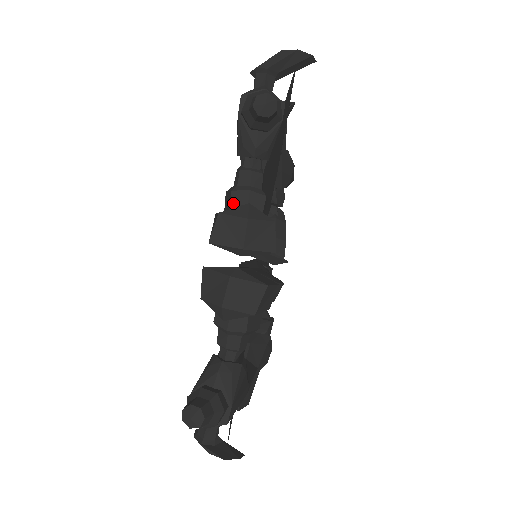
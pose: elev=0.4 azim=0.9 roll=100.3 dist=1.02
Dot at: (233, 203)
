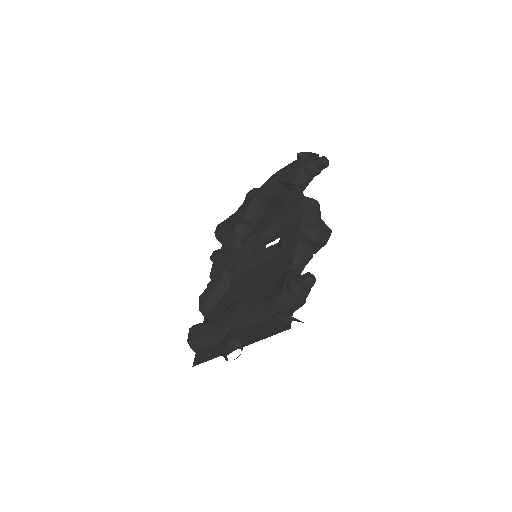
Dot at: occluded
